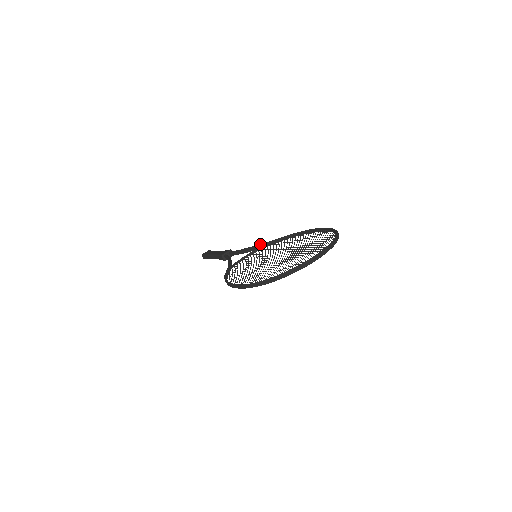
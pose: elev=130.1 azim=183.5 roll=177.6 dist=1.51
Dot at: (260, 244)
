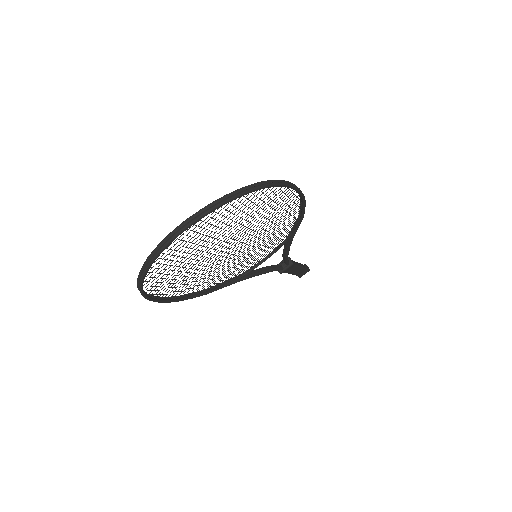
Dot at: occluded
